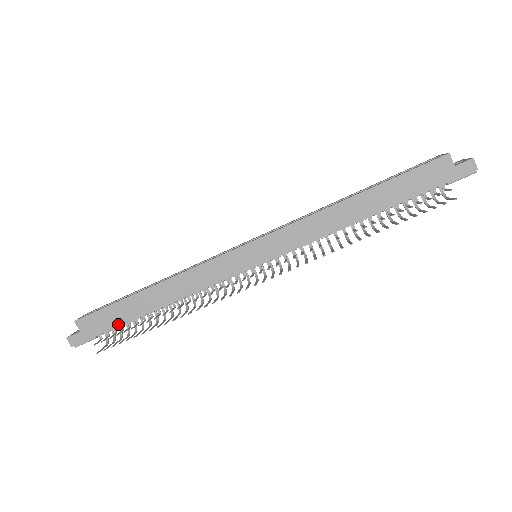
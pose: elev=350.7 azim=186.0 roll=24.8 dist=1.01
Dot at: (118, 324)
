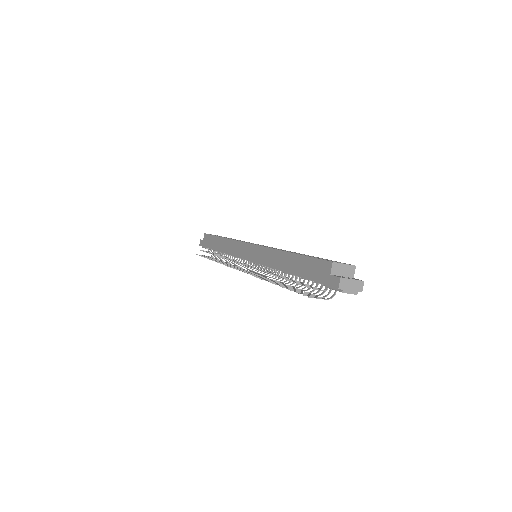
Dot at: (210, 247)
